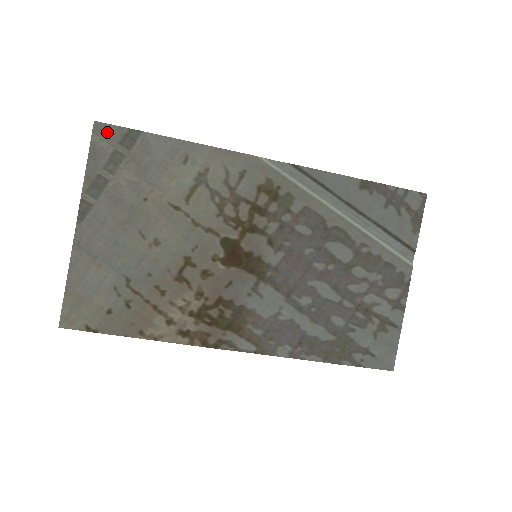
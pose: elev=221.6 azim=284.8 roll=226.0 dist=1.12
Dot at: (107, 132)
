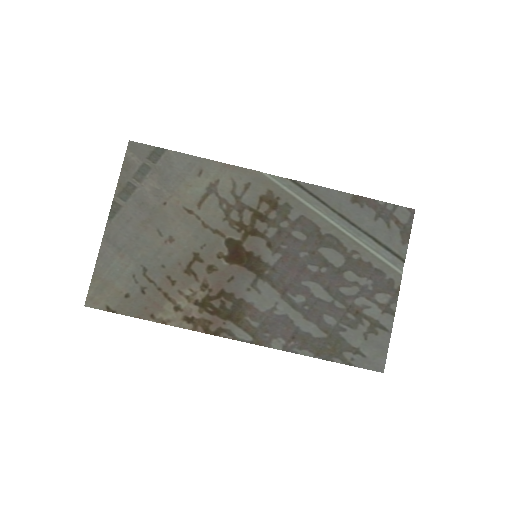
Dot at: (138, 149)
